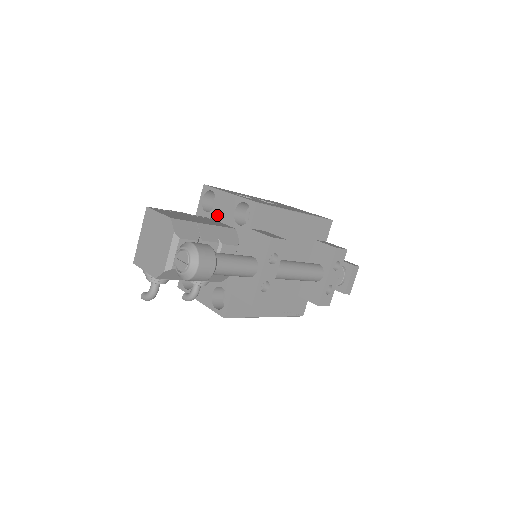
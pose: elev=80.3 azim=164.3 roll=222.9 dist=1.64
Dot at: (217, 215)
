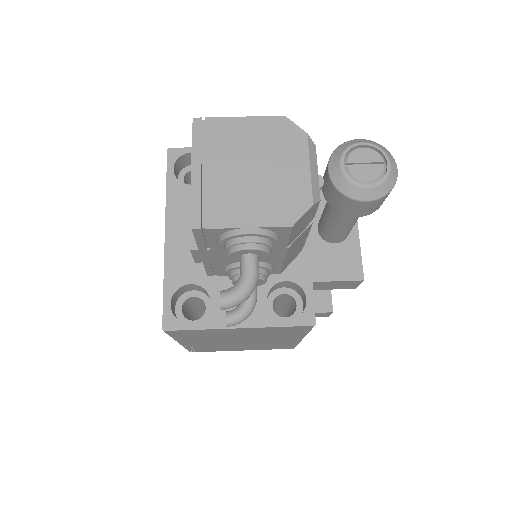
Dot at: occluded
